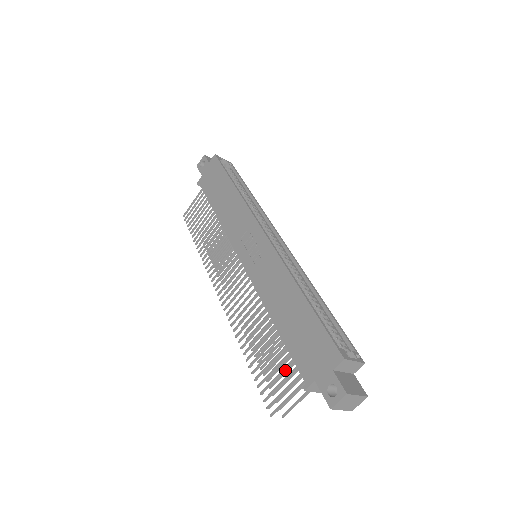
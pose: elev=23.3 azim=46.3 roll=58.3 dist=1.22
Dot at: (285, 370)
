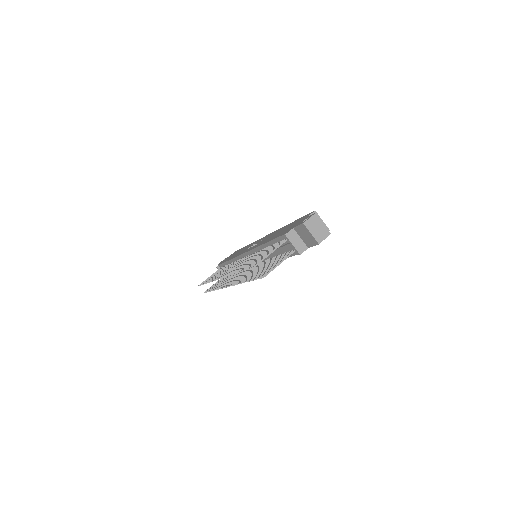
Dot at: occluded
